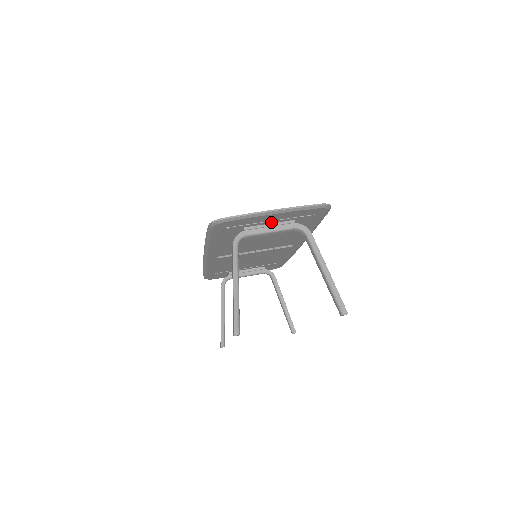
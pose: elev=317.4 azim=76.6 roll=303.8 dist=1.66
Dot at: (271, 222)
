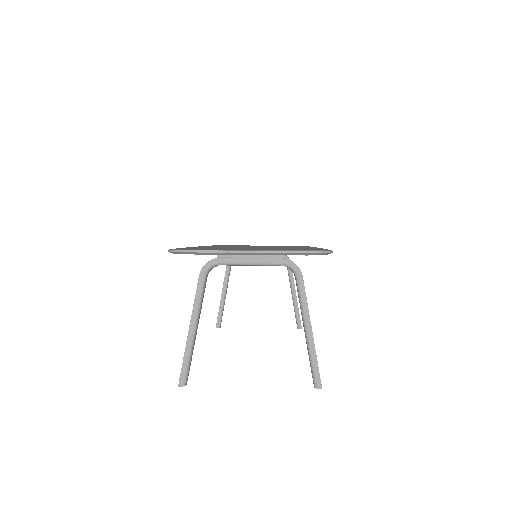
Dot at: occluded
